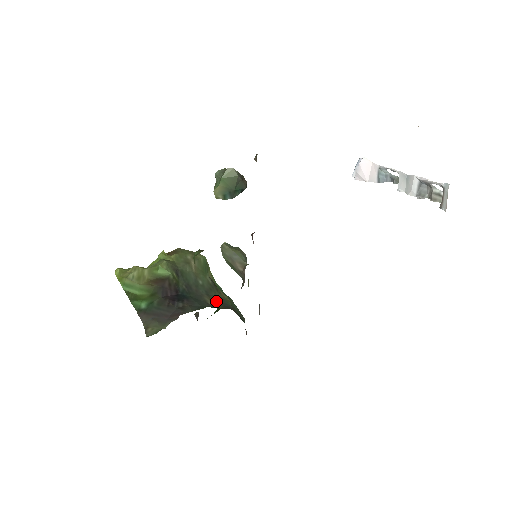
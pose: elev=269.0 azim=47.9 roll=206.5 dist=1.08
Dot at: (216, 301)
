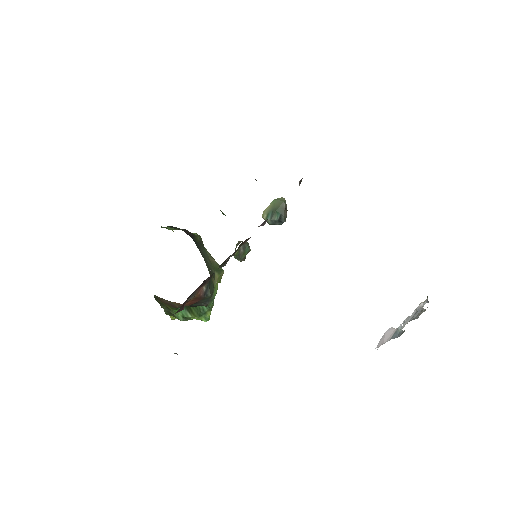
Dot at: occluded
